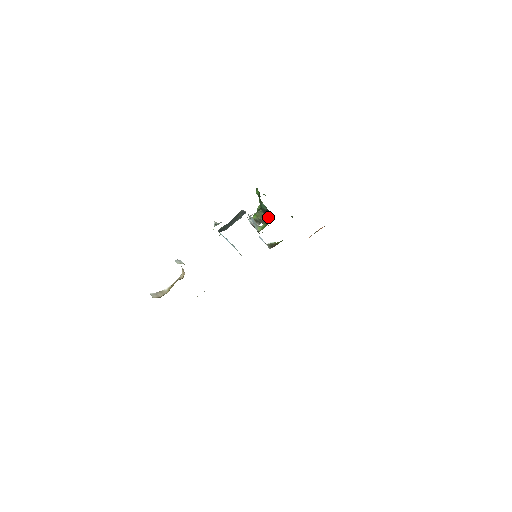
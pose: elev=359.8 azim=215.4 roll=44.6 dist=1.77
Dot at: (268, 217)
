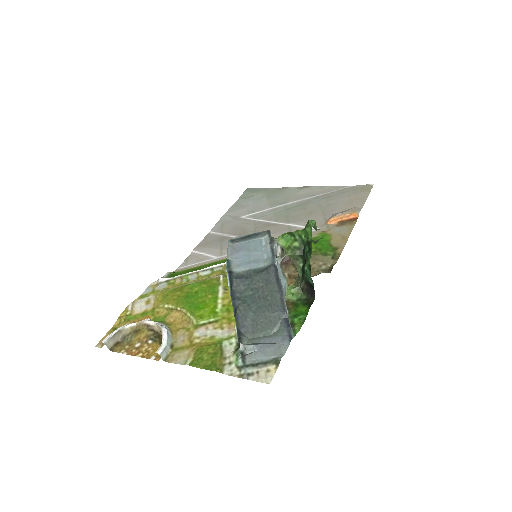
Dot at: (308, 292)
